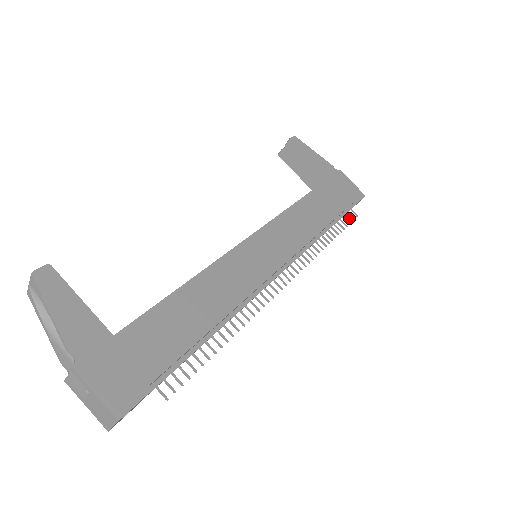
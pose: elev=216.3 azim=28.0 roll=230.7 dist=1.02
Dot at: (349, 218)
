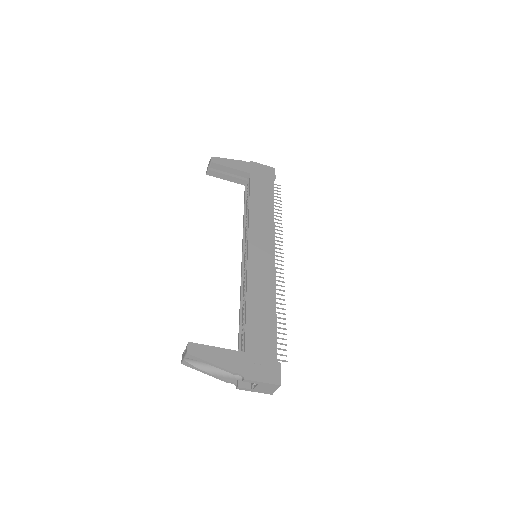
Dot at: (278, 191)
